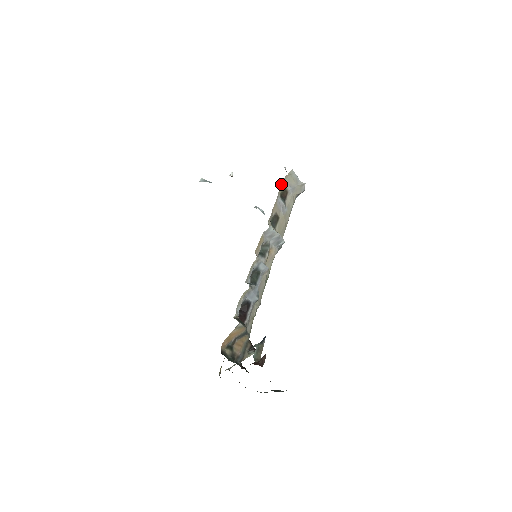
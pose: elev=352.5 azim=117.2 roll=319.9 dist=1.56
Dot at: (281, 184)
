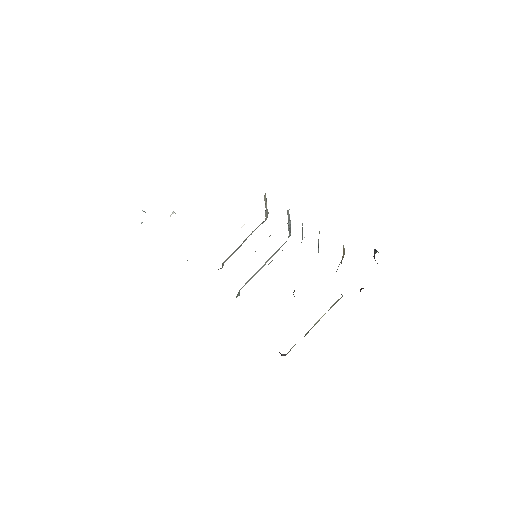
Dot at: occluded
